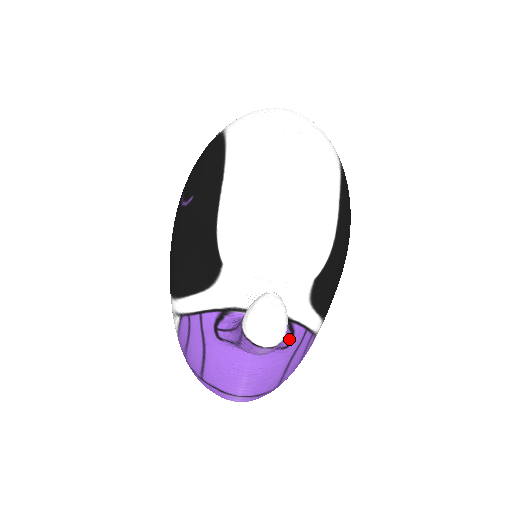
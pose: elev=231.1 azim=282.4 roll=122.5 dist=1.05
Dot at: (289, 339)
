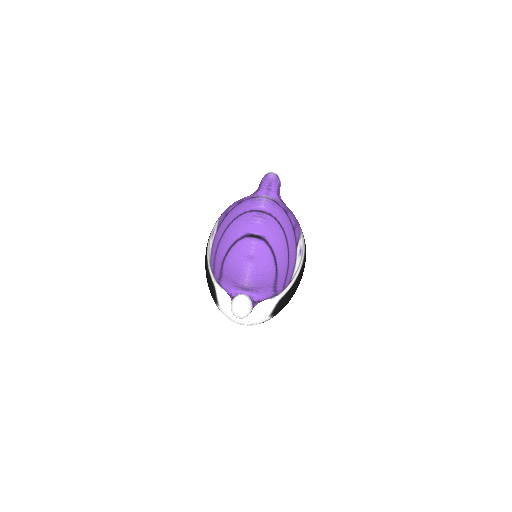
Dot at: occluded
